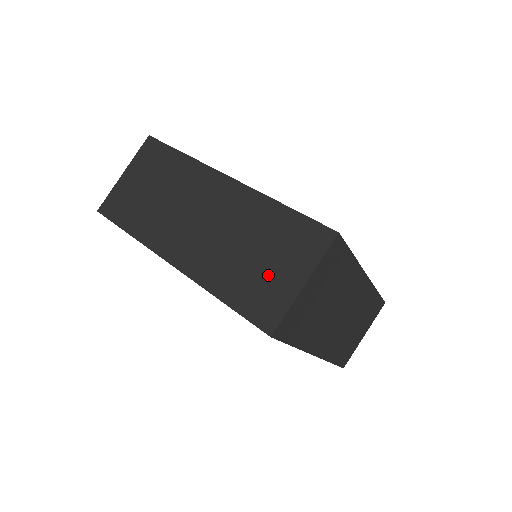
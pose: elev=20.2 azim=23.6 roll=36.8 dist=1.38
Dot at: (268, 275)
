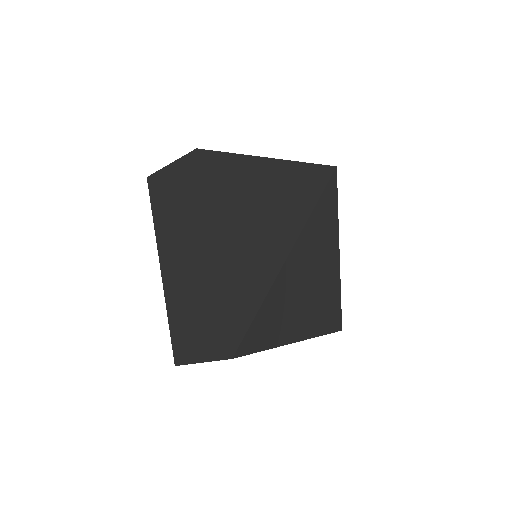
Dot at: (192, 336)
